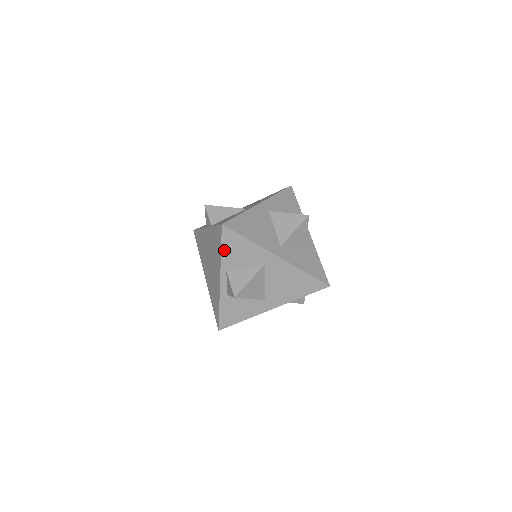
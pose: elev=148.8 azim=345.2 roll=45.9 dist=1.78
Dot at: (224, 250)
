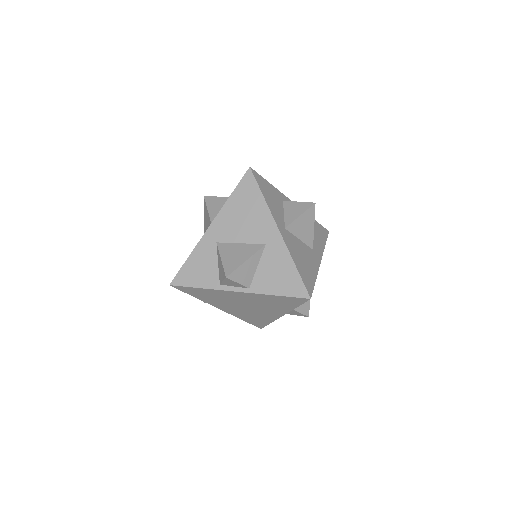
Dot at: occluded
